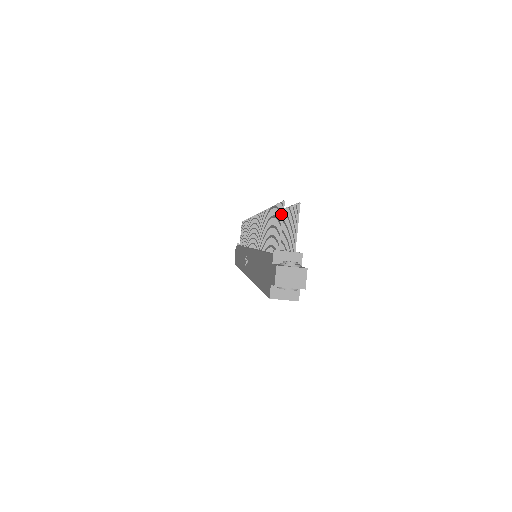
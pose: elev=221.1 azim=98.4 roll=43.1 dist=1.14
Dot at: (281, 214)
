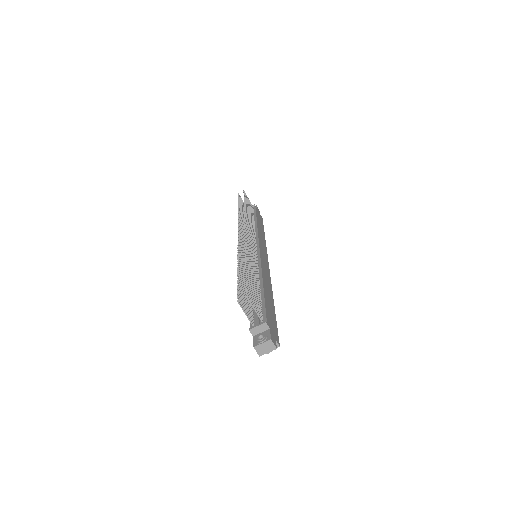
Dot at: (241, 307)
